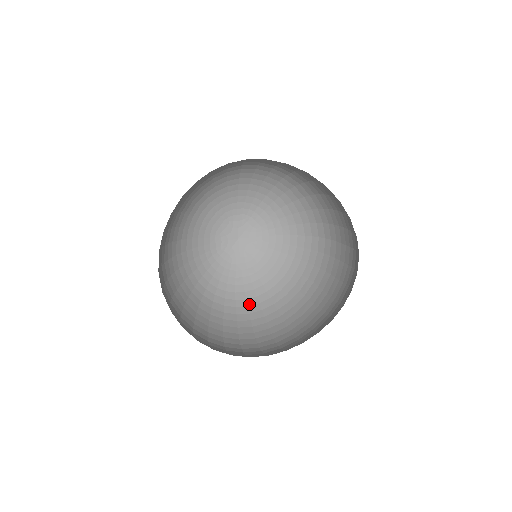
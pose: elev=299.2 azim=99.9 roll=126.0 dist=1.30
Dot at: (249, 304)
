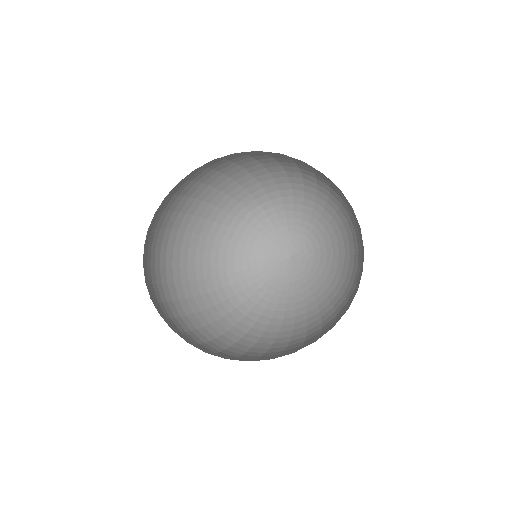
Dot at: (259, 320)
